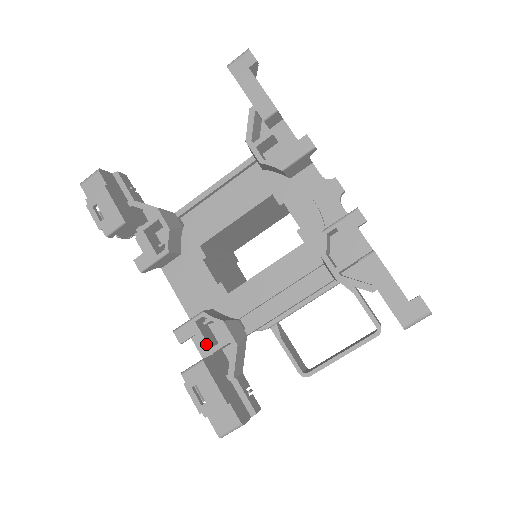
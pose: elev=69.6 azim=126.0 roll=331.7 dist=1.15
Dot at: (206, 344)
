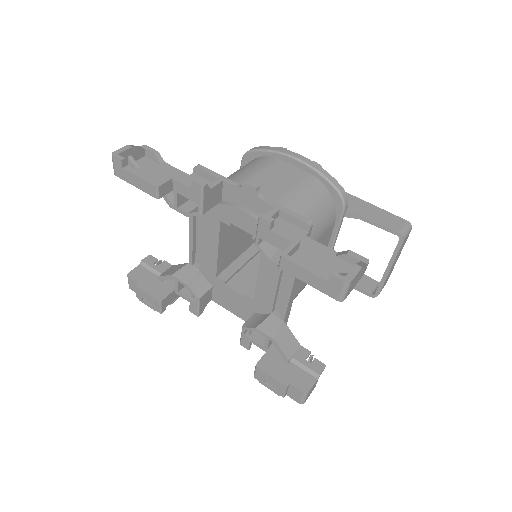
Dot at: (260, 345)
